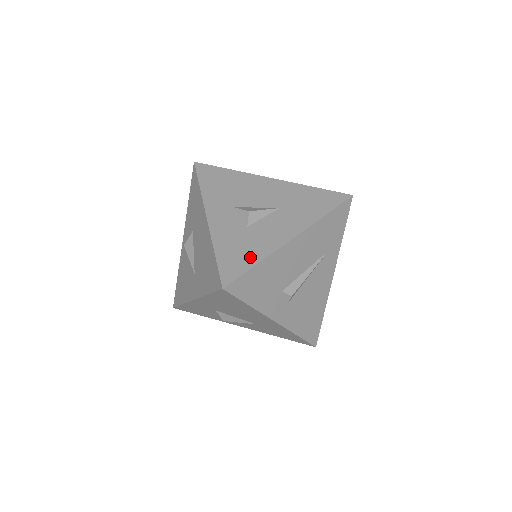
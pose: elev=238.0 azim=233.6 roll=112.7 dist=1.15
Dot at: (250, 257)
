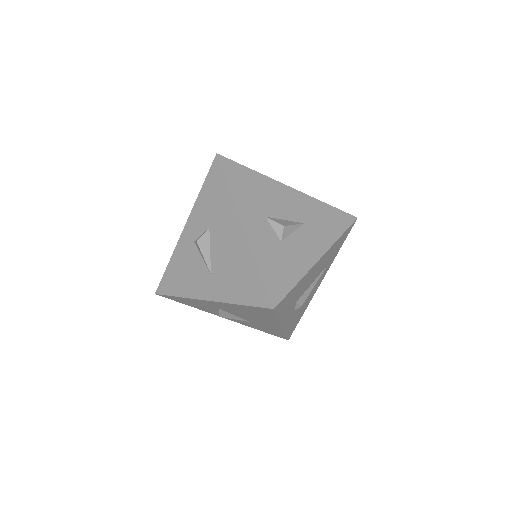
Dot at: (290, 276)
